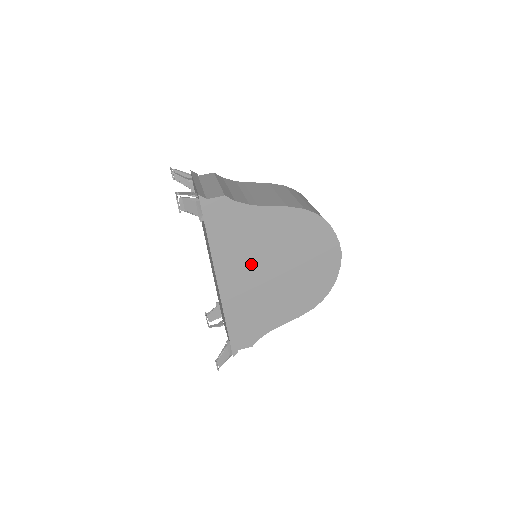
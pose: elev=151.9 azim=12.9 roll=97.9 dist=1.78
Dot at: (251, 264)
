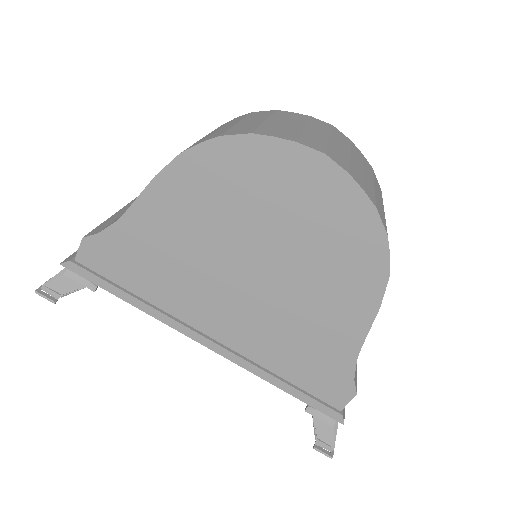
Dot at: (212, 289)
